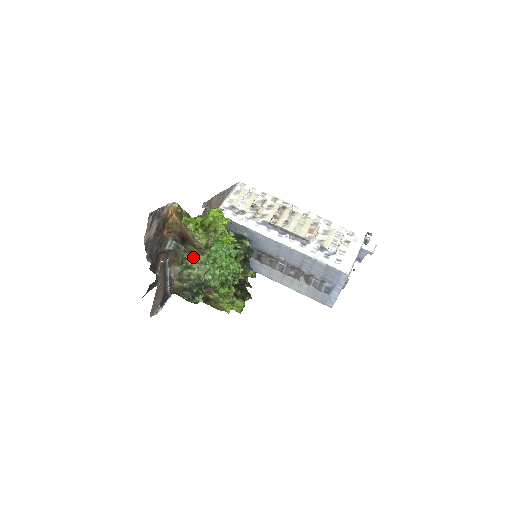
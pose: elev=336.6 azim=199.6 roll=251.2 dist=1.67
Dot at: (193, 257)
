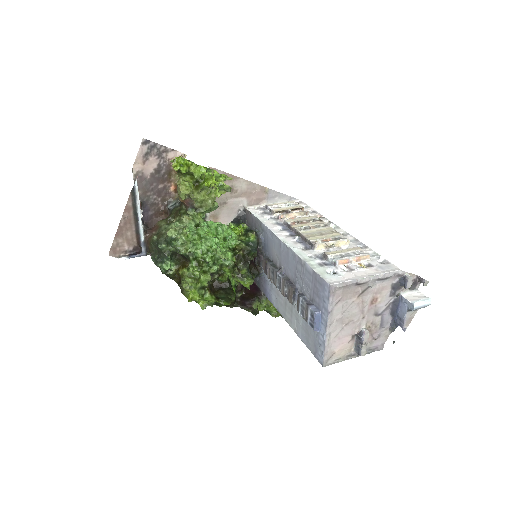
Dot at: (179, 216)
